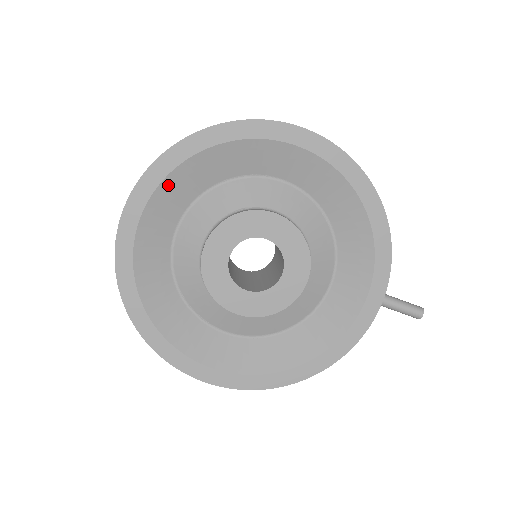
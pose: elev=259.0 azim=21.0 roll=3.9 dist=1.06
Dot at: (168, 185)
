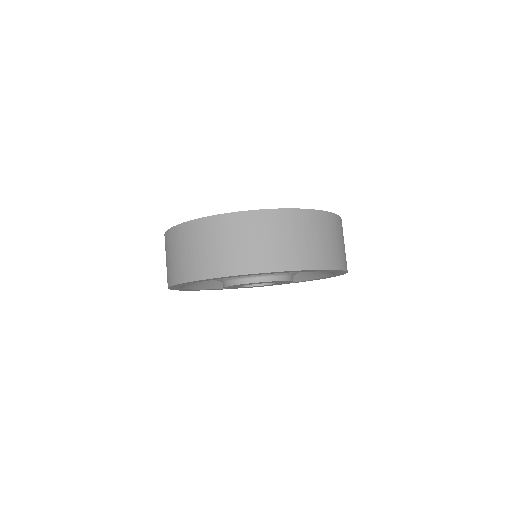
Dot at: occluded
